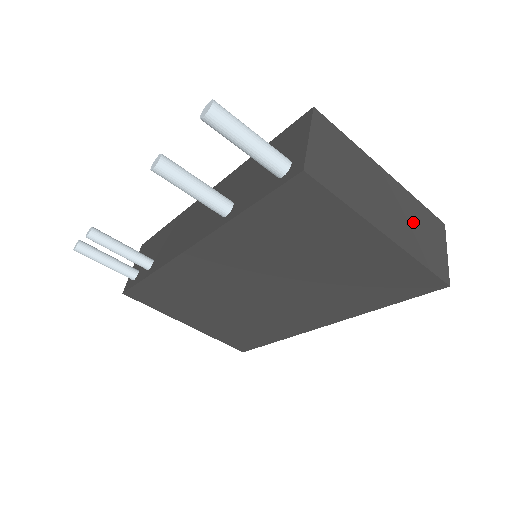
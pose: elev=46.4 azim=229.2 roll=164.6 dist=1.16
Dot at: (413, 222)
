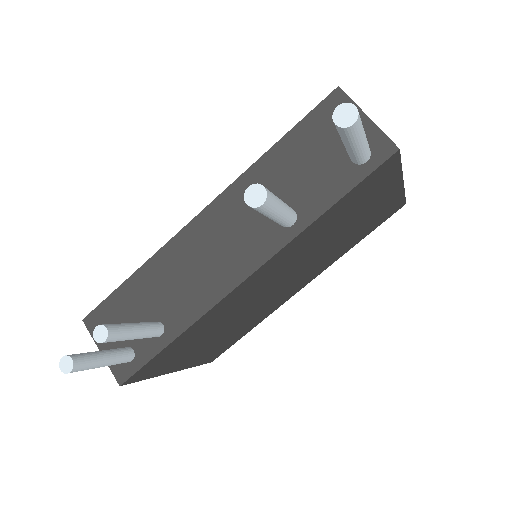
Dot at: occluded
